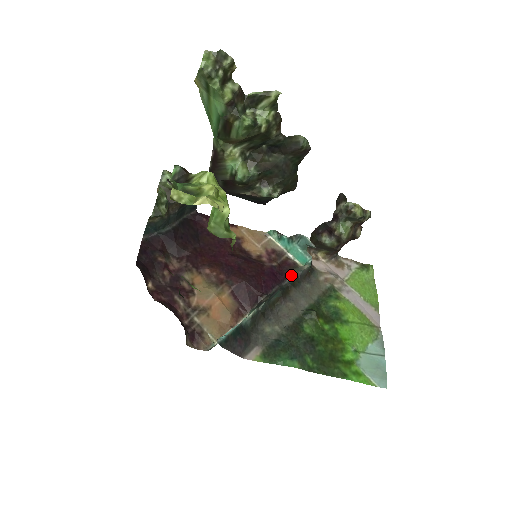
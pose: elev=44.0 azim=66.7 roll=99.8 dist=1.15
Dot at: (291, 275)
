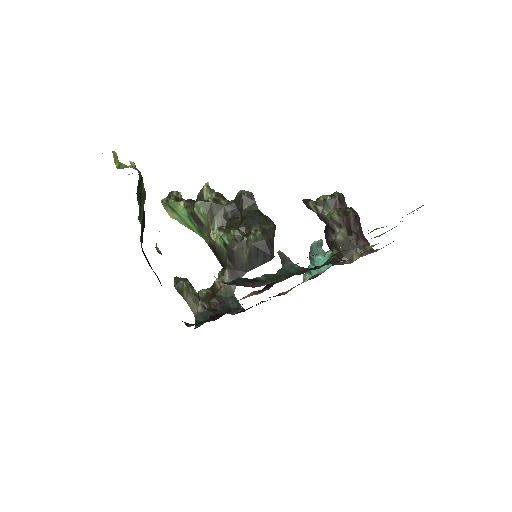
Dot at: occluded
